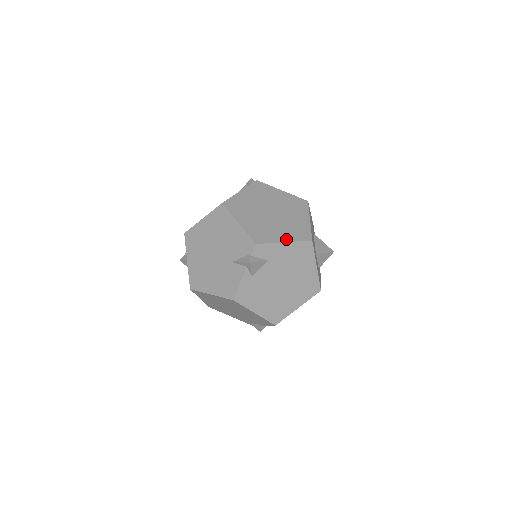
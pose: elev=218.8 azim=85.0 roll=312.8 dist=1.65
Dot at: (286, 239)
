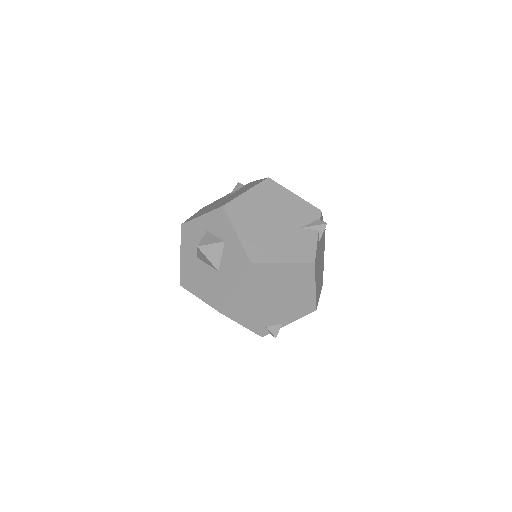
Dot at: occluded
